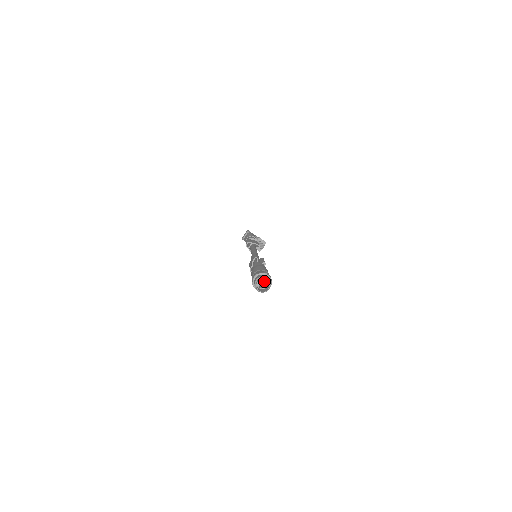
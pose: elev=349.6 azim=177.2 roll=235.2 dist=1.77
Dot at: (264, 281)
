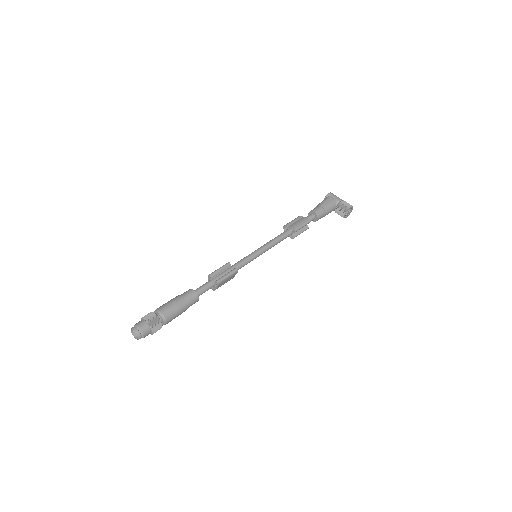
Dot at: (143, 327)
